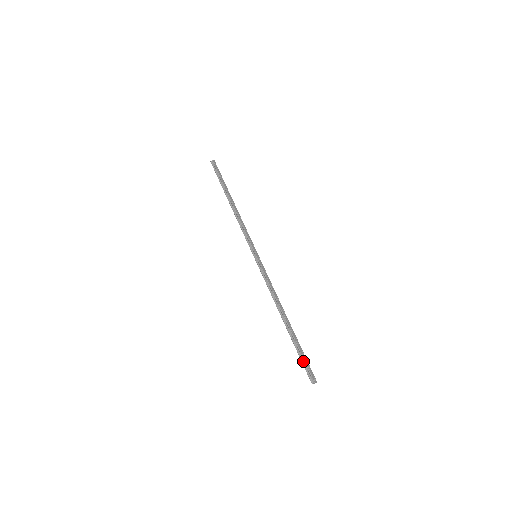
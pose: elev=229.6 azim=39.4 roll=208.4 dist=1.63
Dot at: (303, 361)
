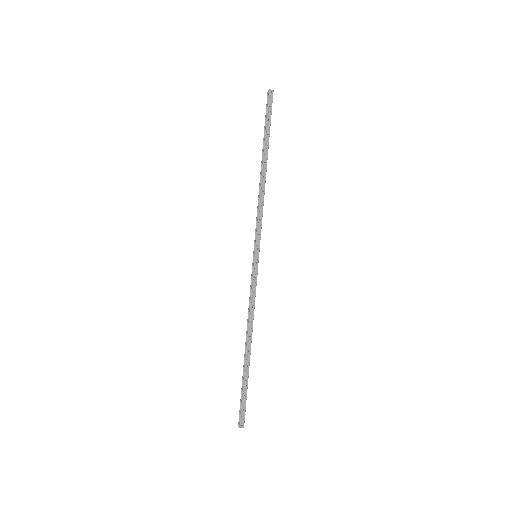
Dot at: (241, 400)
